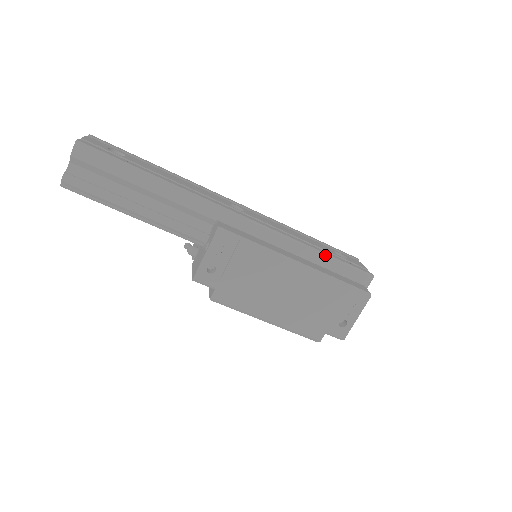
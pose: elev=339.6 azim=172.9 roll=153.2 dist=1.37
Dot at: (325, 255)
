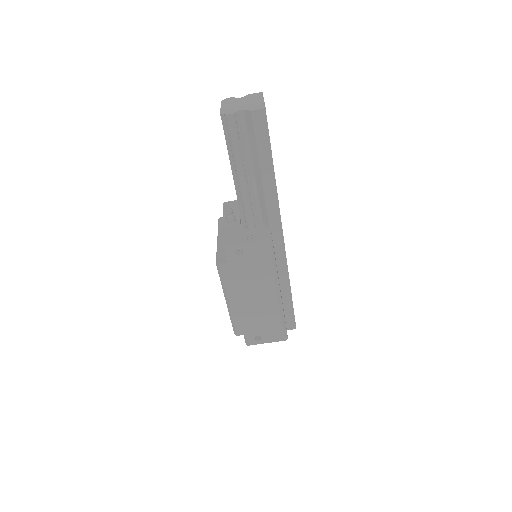
Dot at: (291, 297)
